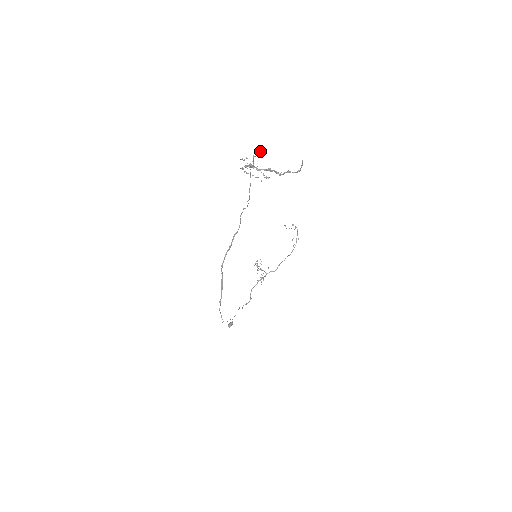
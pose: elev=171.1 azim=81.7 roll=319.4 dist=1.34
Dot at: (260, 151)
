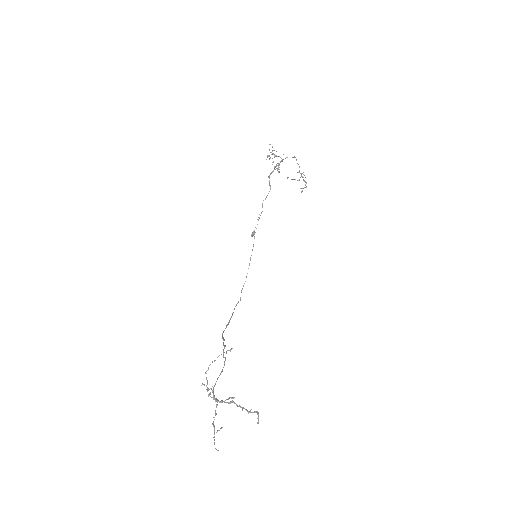
Dot at: (216, 432)
